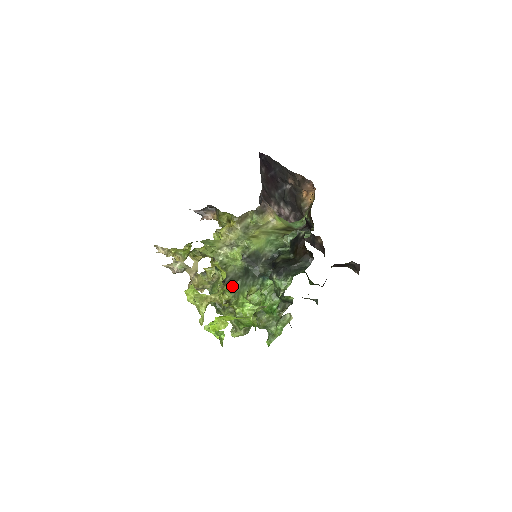
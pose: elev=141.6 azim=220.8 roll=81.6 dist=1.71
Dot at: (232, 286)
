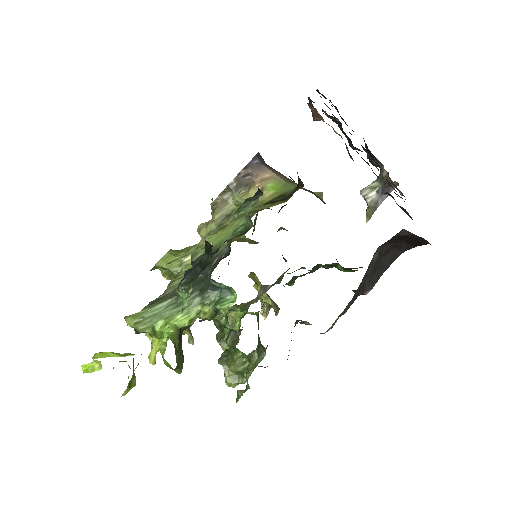
Dot at: (148, 308)
